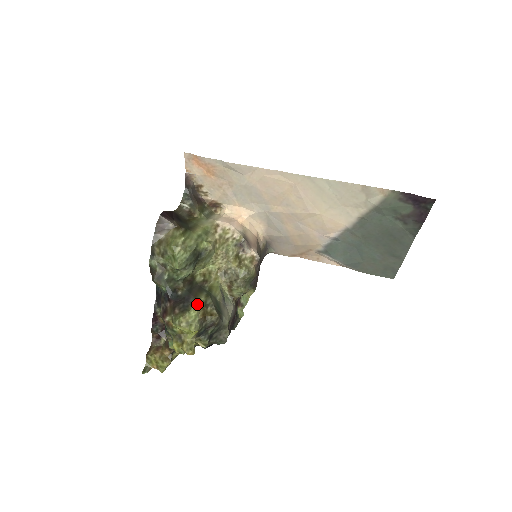
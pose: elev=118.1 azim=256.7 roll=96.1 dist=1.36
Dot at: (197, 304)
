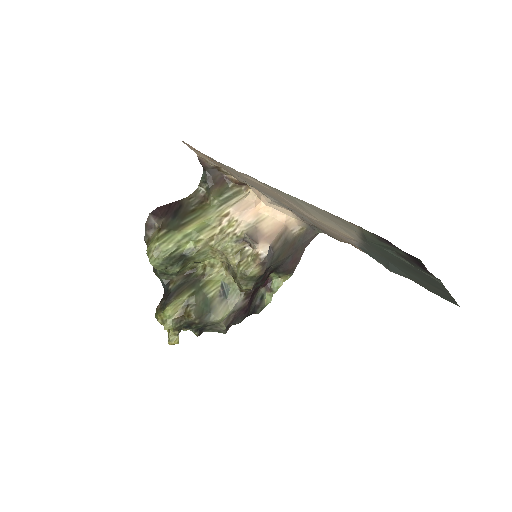
Dot at: (172, 305)
